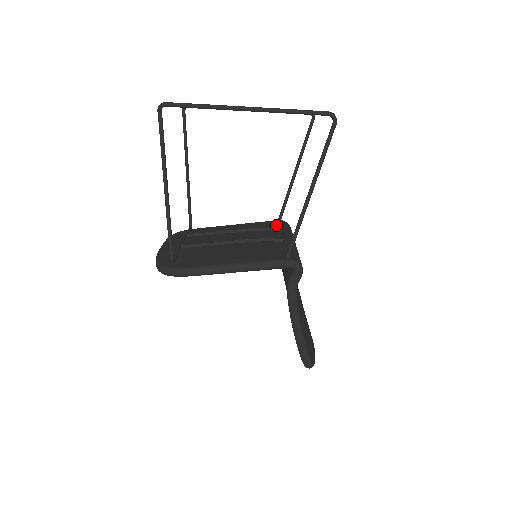
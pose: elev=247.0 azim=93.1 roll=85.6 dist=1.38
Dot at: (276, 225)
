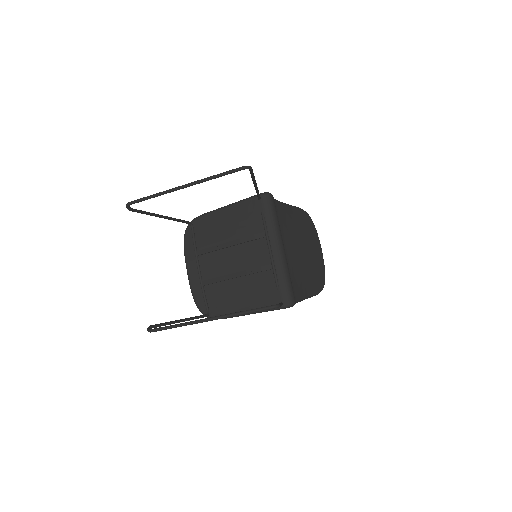
Dot at: (259, 216)
